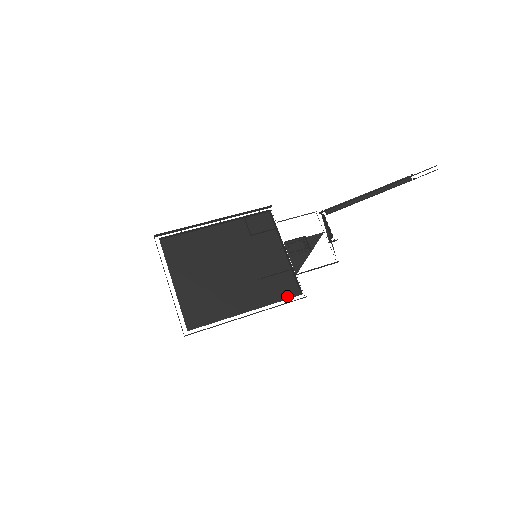
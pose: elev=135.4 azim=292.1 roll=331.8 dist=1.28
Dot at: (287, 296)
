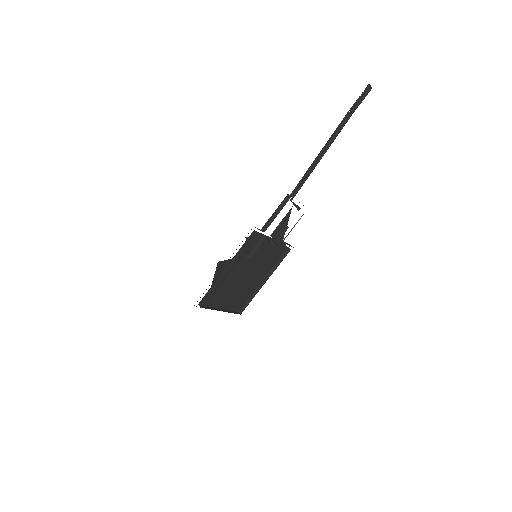
Dot at: (281, 255)
